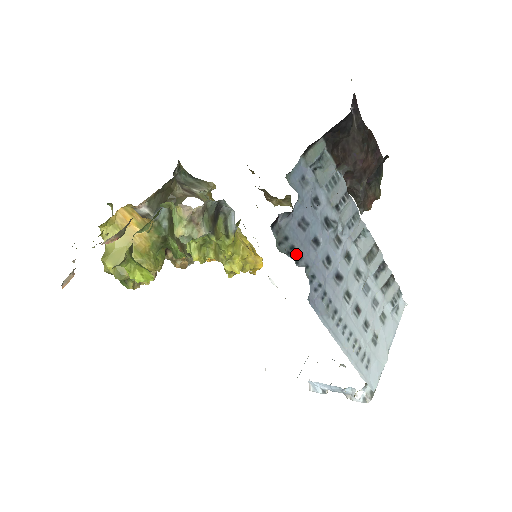
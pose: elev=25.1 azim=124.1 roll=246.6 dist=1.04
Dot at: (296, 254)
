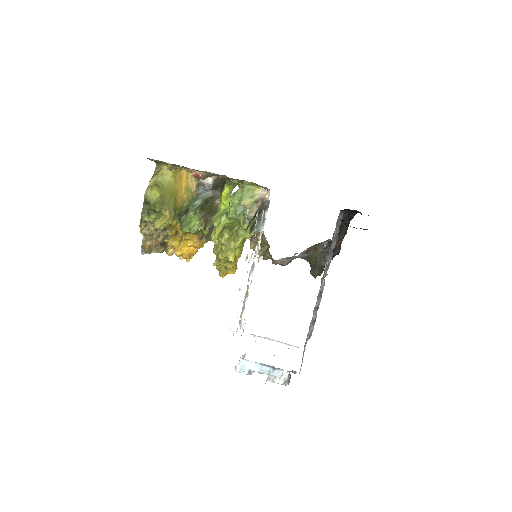
Dot at: occluded
